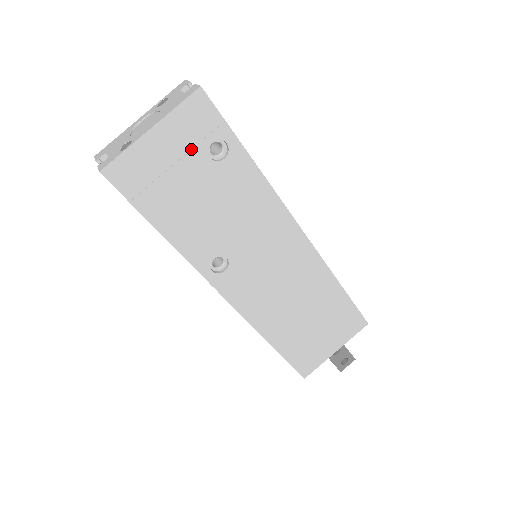
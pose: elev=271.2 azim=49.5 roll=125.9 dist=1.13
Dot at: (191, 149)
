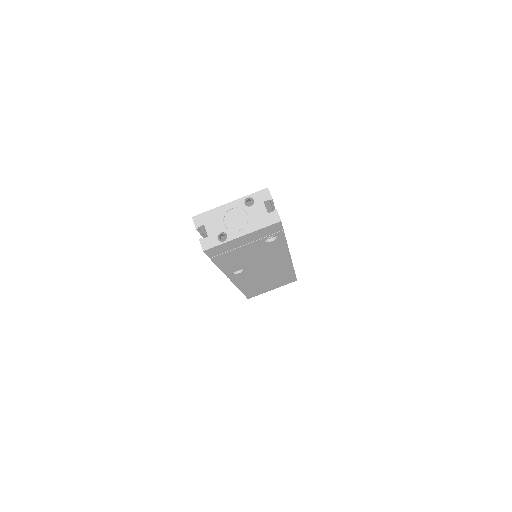
Dot at: (257, 240)
